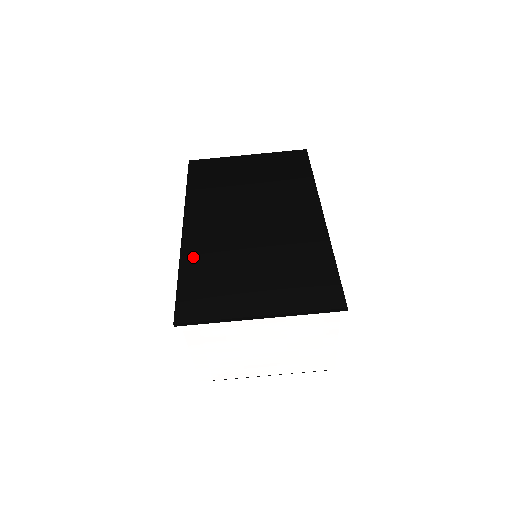
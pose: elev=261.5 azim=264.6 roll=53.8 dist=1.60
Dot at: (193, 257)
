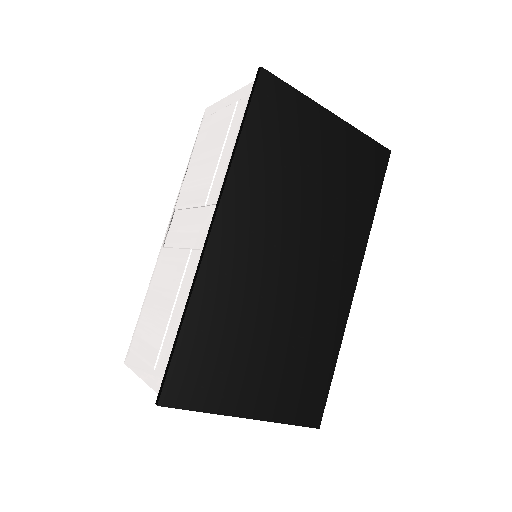
Dot at: (209, 298)
